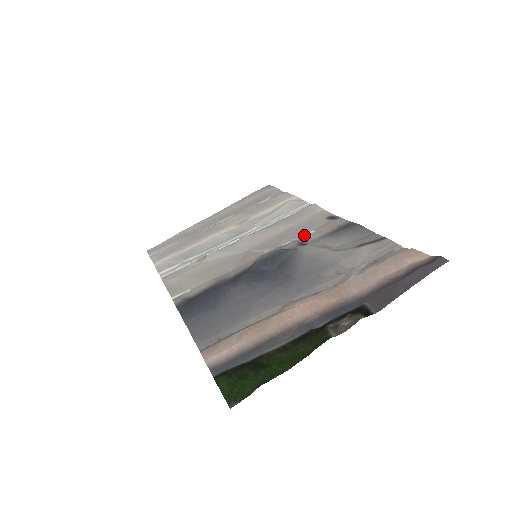
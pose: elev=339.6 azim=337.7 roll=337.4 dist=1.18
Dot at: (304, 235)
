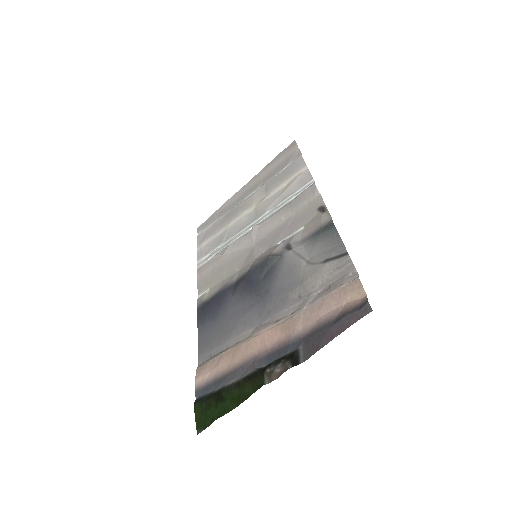
Dot at: (295, 232)
